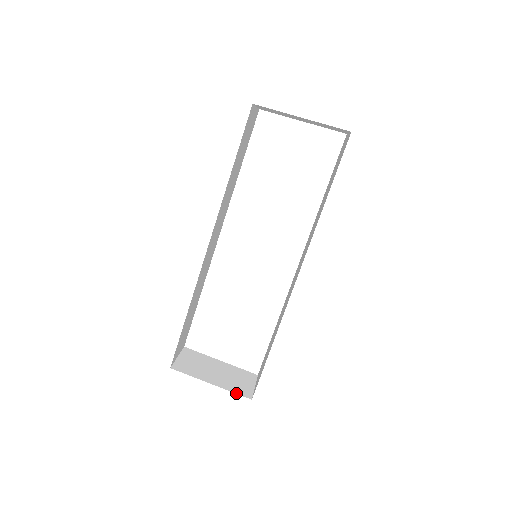
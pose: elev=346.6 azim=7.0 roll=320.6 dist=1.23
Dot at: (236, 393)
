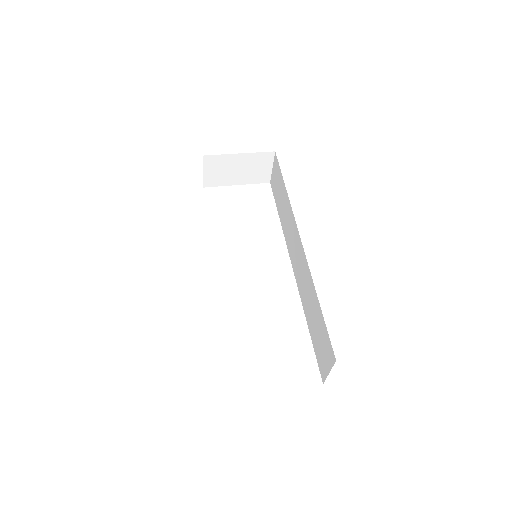
Dot at: occluded
